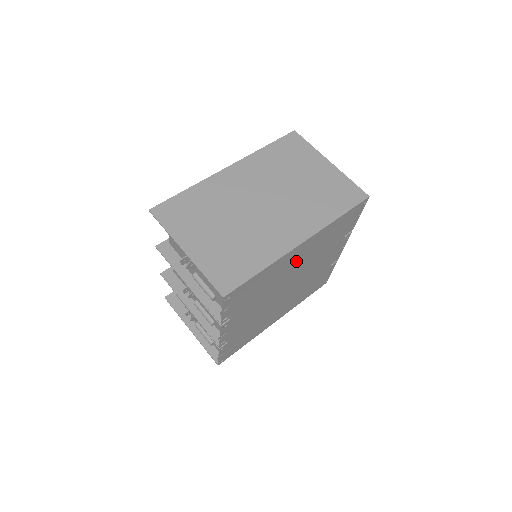
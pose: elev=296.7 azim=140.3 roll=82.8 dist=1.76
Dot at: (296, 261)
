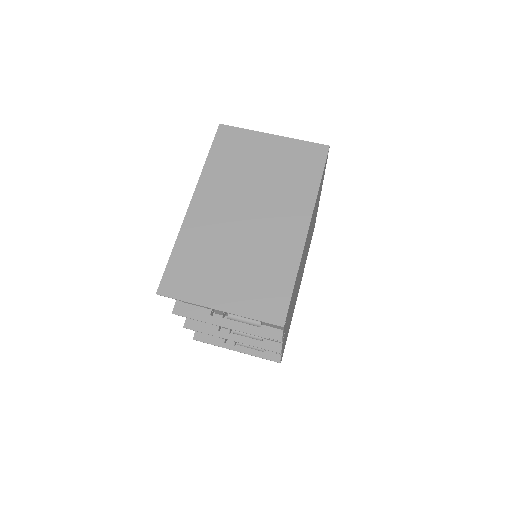
Dot at: occluded
